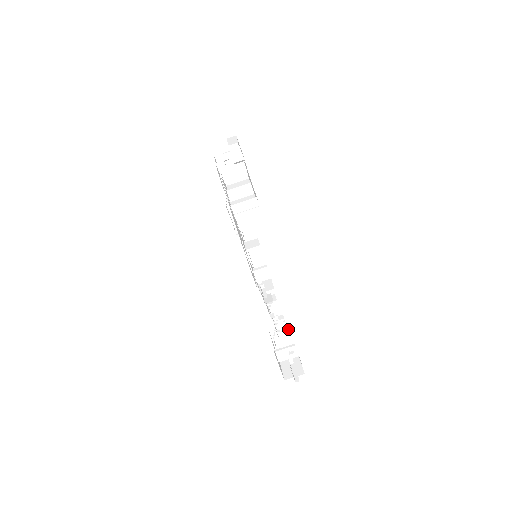
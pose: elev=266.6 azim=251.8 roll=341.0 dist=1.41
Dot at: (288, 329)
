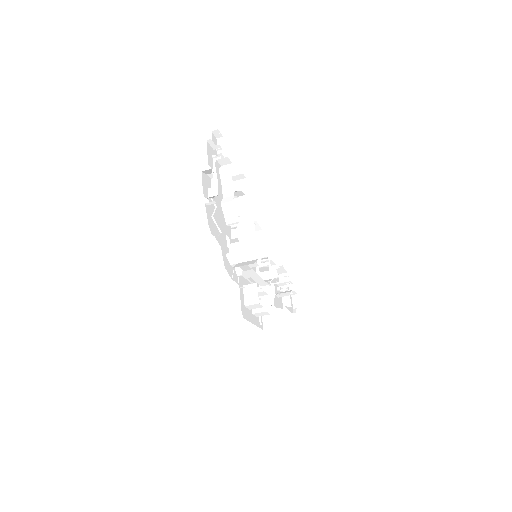
Dot at: (288, 267)
